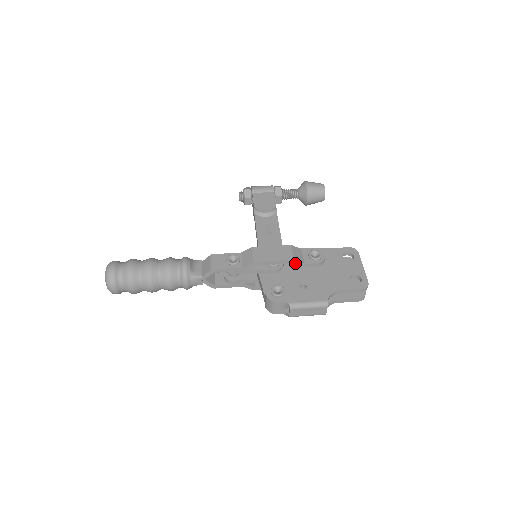
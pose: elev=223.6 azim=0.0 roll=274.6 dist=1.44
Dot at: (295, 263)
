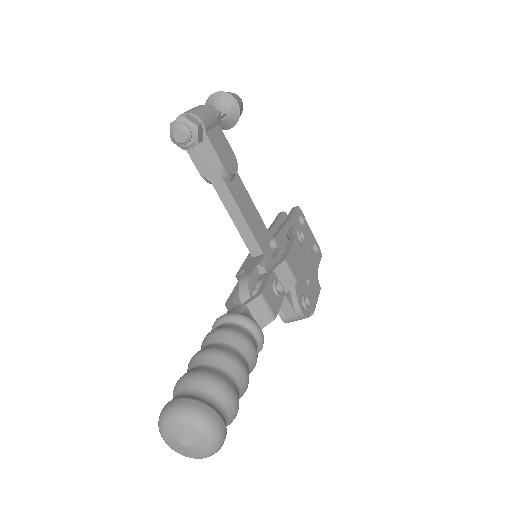
Dot at: occluded
